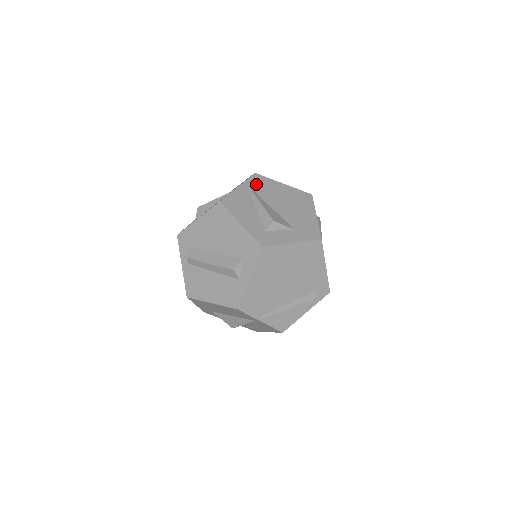
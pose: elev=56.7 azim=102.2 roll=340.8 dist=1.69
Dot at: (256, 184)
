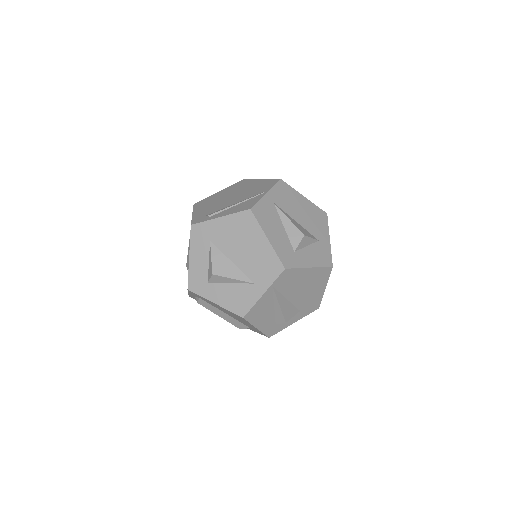
Dot at: (282, 283)
